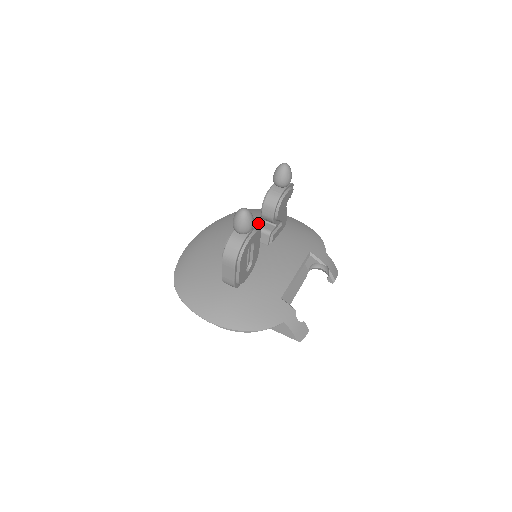
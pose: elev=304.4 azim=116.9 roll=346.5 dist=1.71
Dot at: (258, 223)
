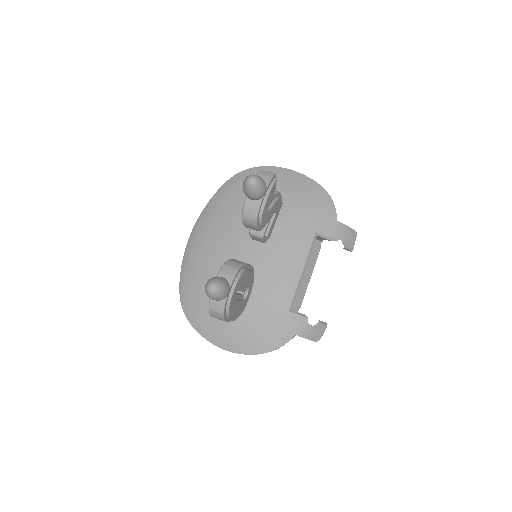
Dot at: occluded
